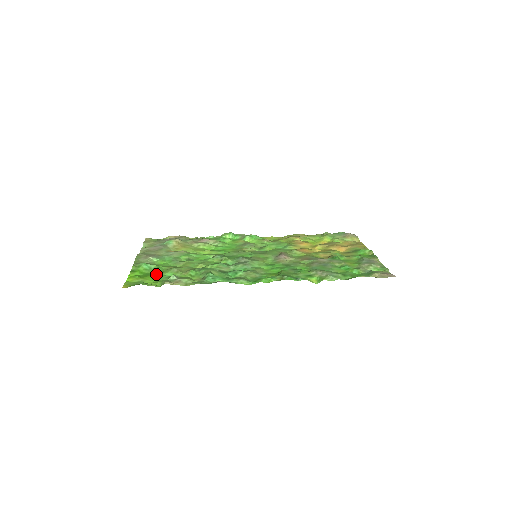
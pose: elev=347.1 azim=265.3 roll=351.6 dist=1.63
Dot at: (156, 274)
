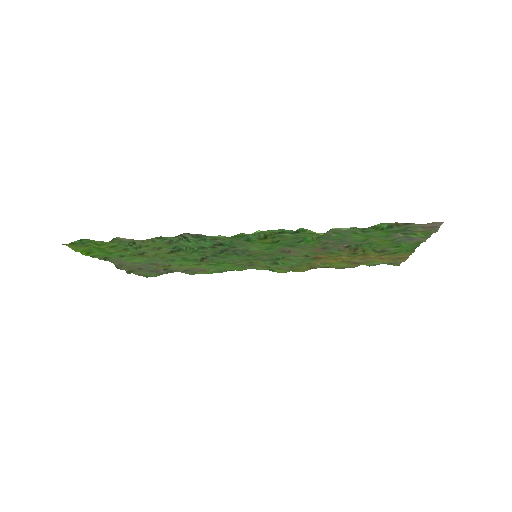
Dot at: (116, 250)
